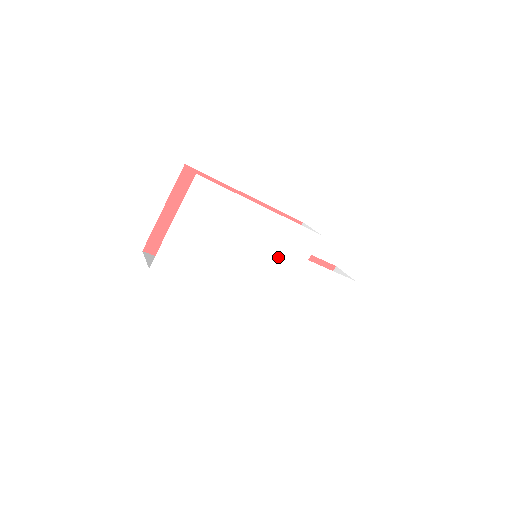
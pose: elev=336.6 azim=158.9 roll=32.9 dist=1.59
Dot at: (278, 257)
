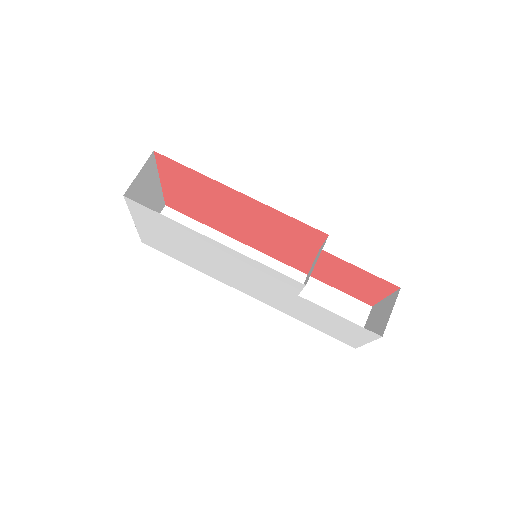
Dot at: (258, 279)
